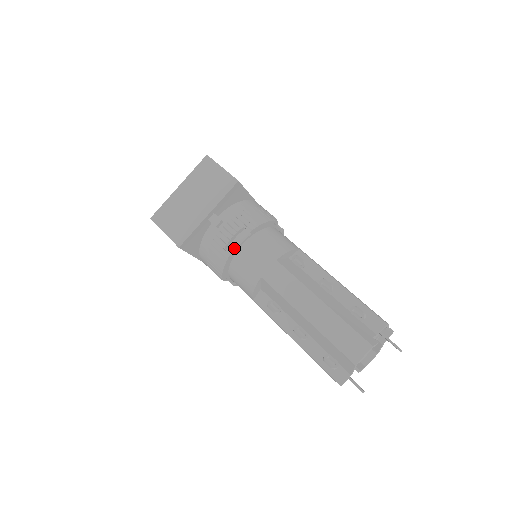
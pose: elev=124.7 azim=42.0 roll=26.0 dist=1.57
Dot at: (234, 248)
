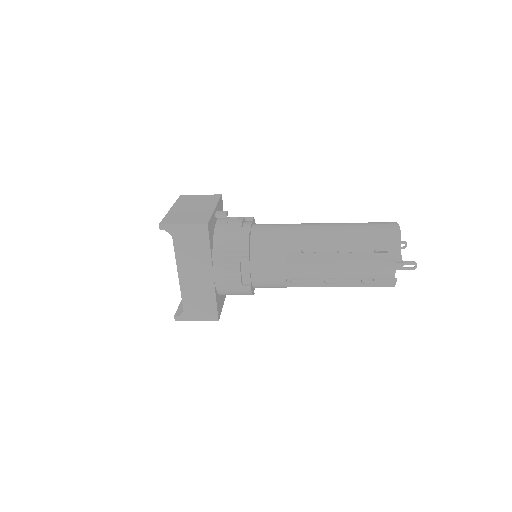
Dot at: occluded
